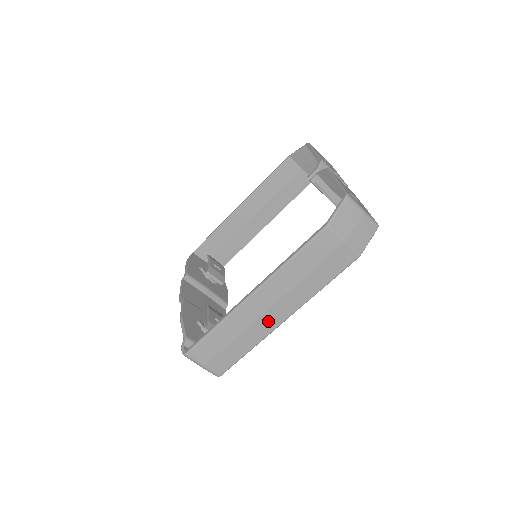
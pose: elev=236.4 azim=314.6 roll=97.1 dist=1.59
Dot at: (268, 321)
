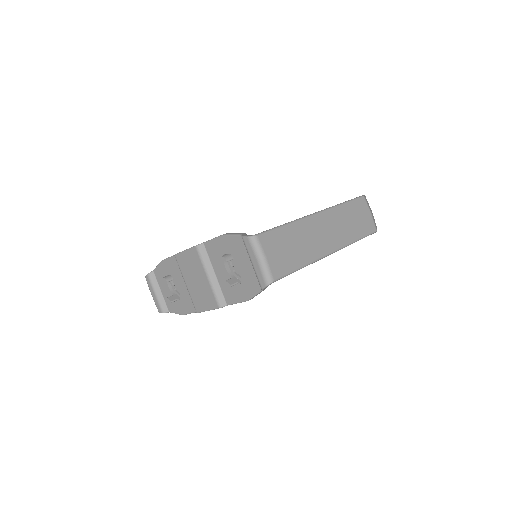
Dot at: (322, 244)
